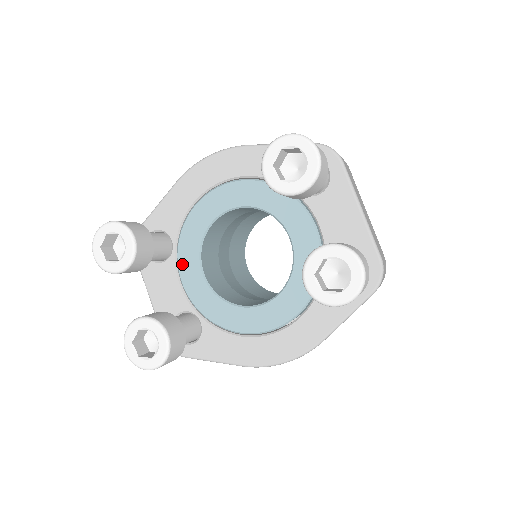
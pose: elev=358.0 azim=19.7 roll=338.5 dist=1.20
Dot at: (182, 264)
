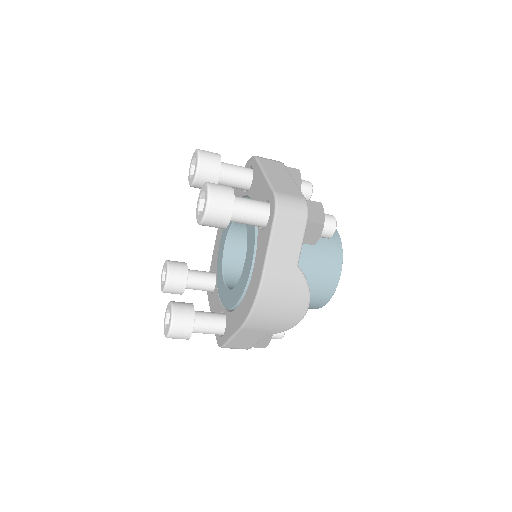
Dot at: (218, 283)
